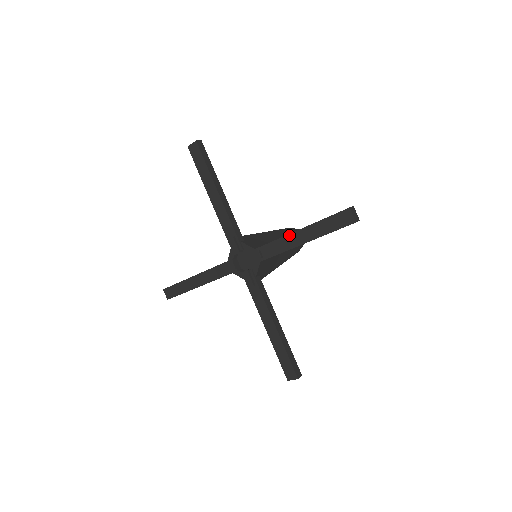
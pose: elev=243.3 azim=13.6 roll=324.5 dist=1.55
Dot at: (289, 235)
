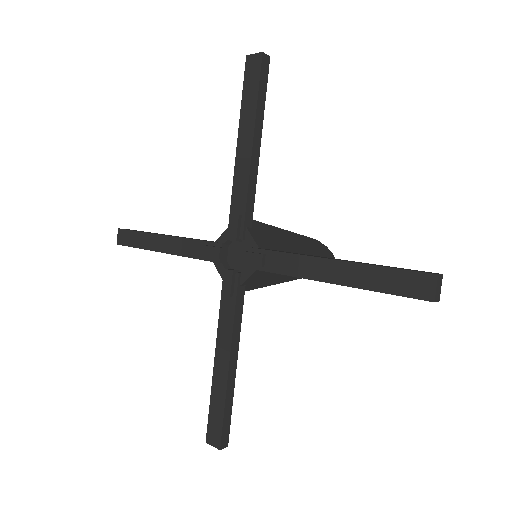
Dot at: (318, 259)
